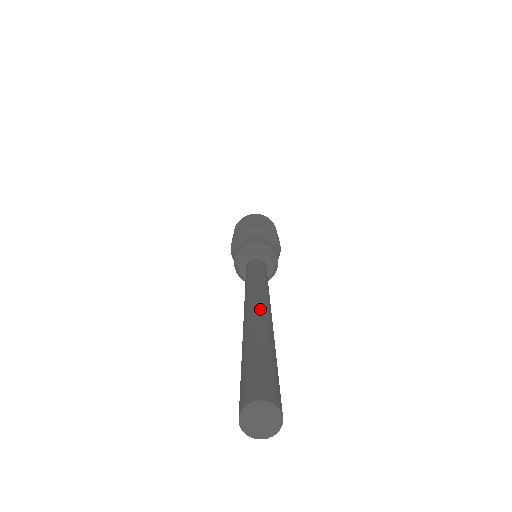
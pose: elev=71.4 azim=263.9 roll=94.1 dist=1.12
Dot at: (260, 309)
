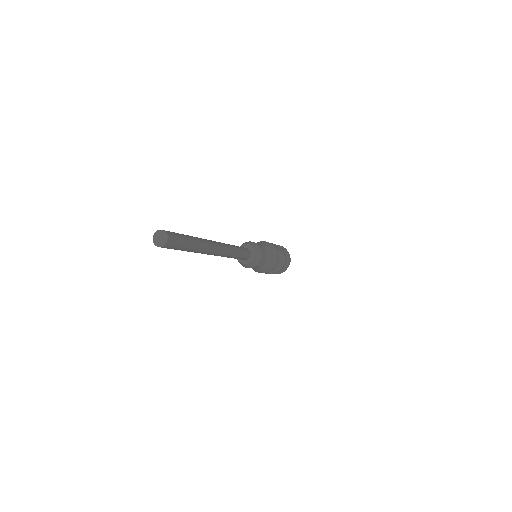
Dot at: occluded
